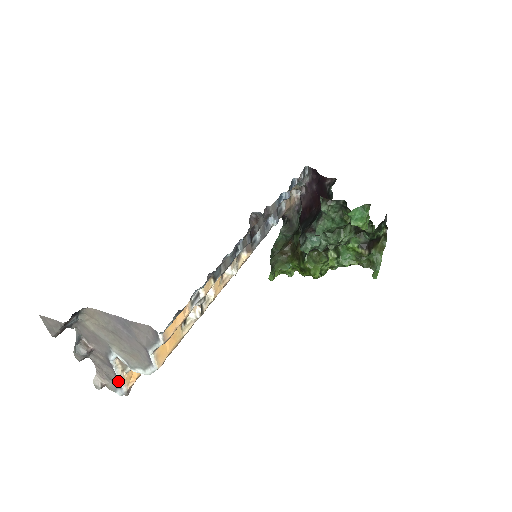
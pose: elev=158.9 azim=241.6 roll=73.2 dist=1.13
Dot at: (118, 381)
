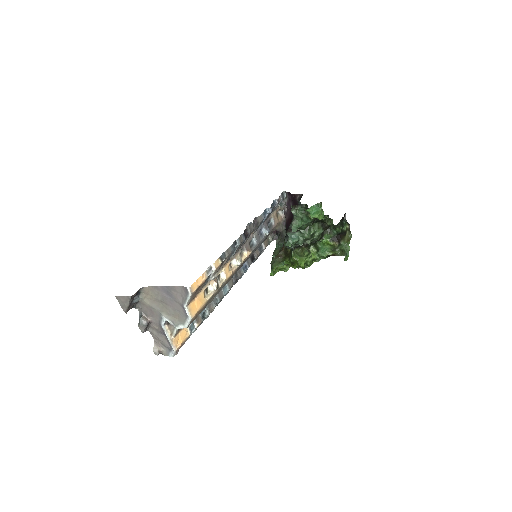
Dot at: (169, 345)
